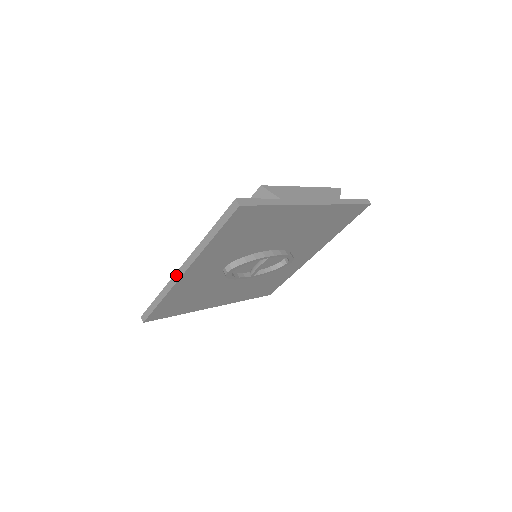
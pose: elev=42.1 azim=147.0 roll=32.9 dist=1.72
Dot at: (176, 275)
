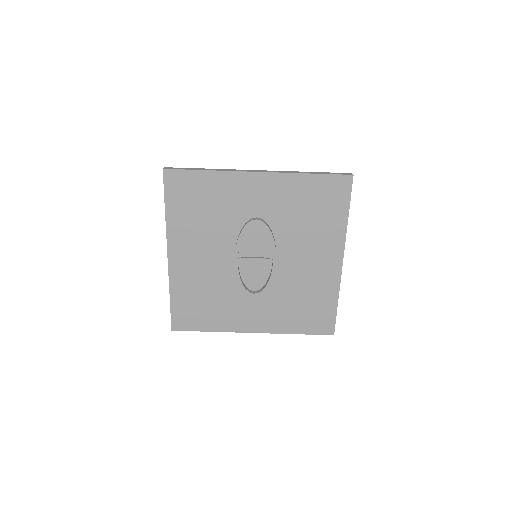
Dot at: (247, 170)
